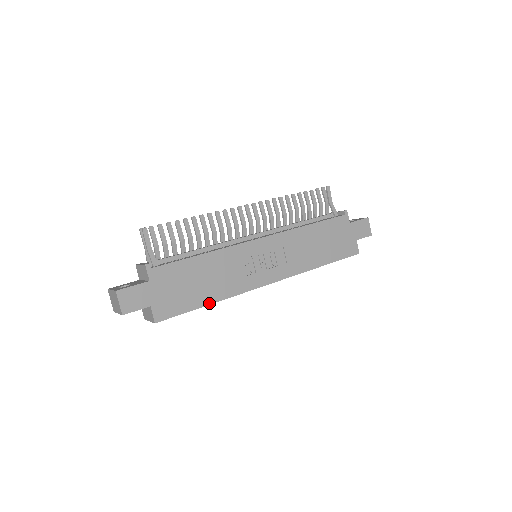
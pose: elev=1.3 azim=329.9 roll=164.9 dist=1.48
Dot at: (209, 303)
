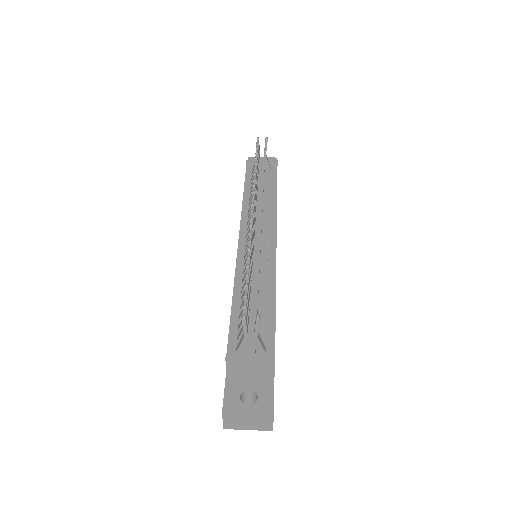
Dot at: occluded
